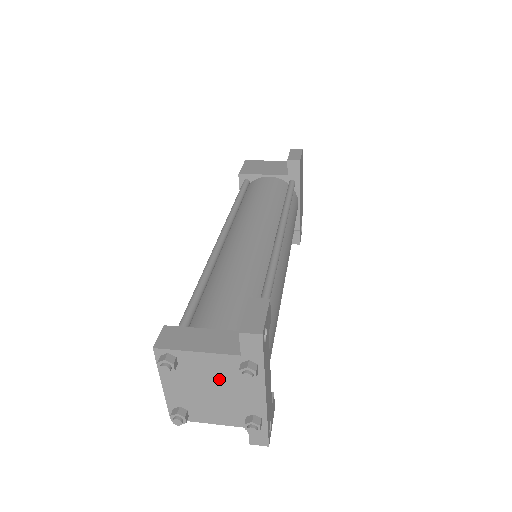
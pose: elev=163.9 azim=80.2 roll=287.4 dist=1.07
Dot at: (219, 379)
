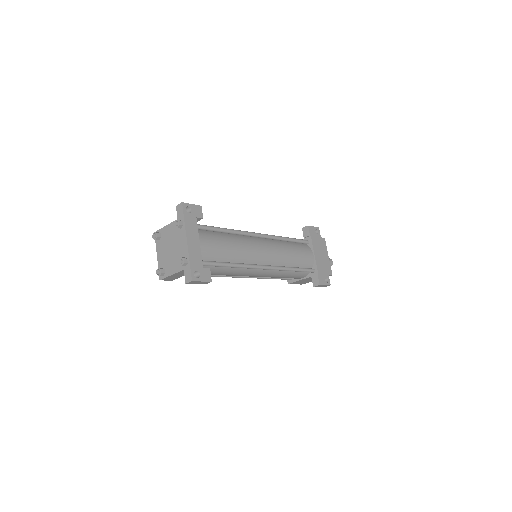
Dot at: (173, 239)
